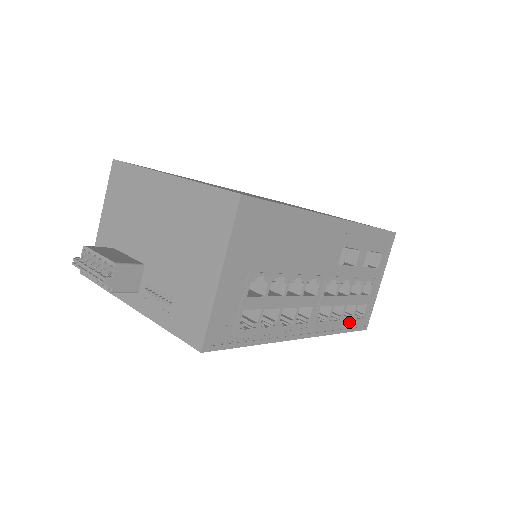
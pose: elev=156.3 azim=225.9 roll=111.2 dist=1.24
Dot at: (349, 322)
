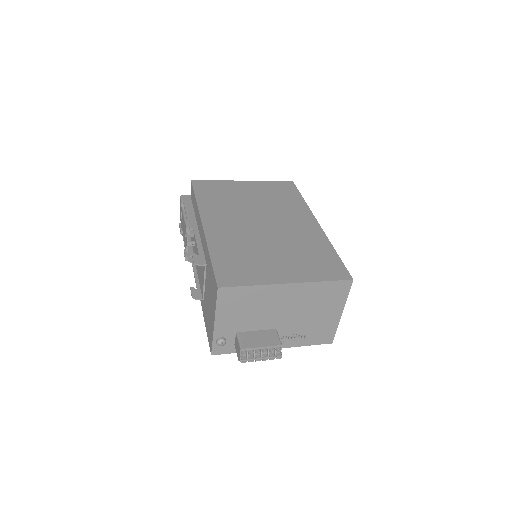
Dot at: occluded
